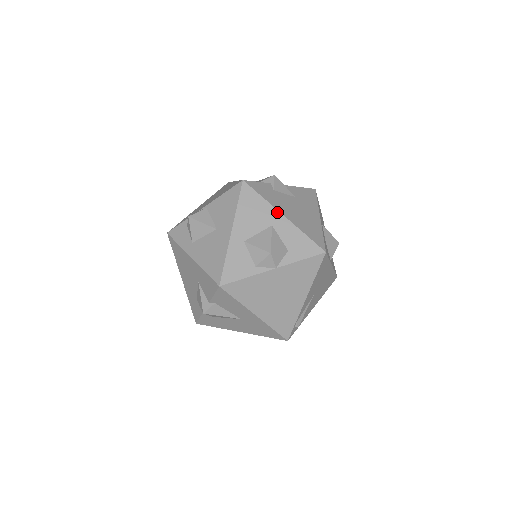
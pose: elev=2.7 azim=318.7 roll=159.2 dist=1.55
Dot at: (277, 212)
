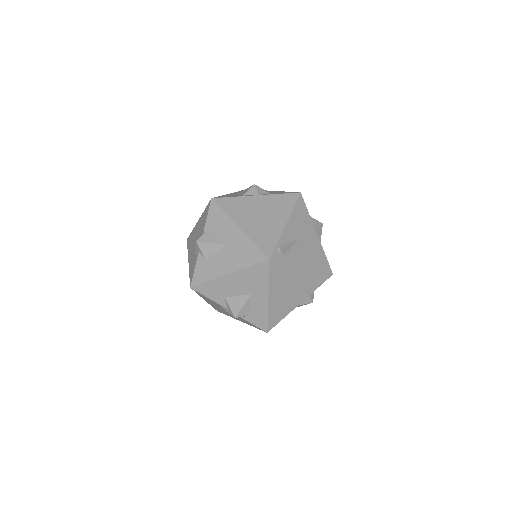
Dot at: occluded
